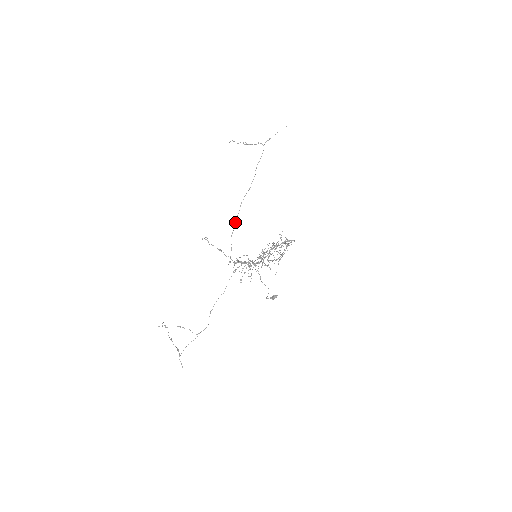
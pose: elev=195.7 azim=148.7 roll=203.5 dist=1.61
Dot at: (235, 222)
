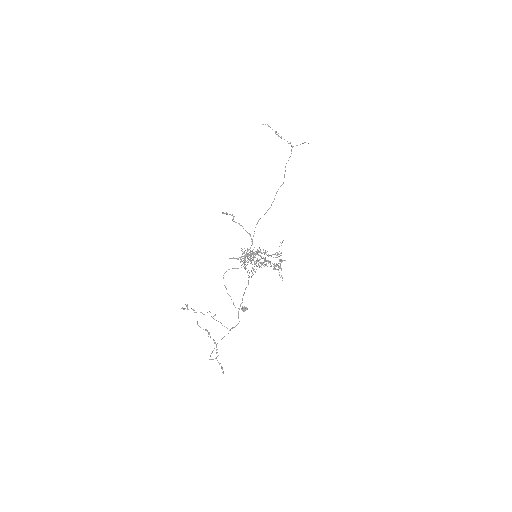
Dot at: occluded
